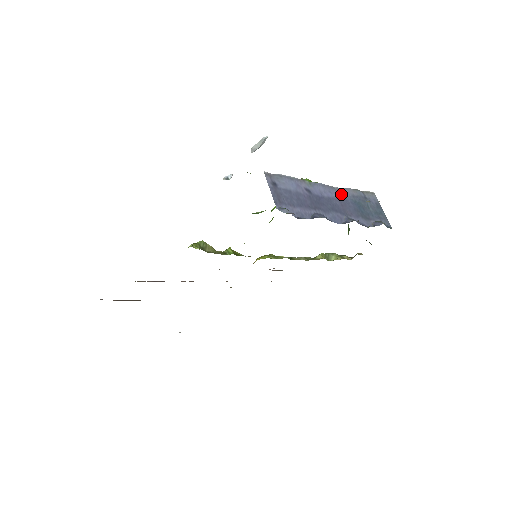
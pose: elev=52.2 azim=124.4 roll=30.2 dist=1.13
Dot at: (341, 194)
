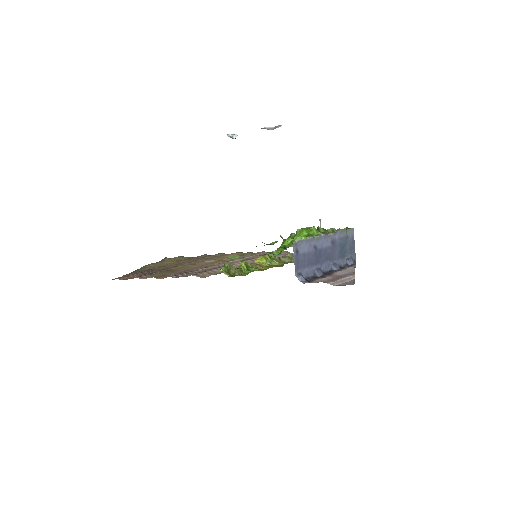
Dot at: (334, 240)
